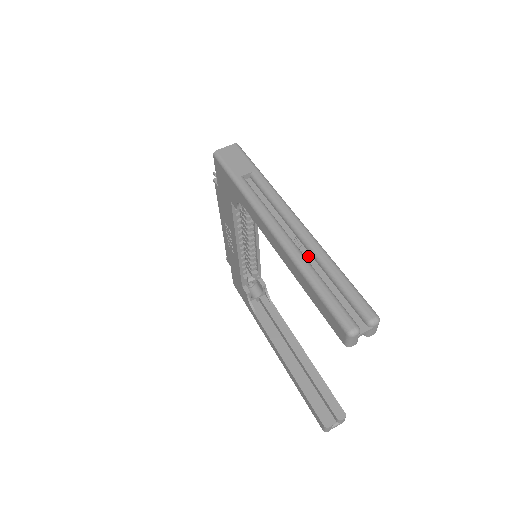
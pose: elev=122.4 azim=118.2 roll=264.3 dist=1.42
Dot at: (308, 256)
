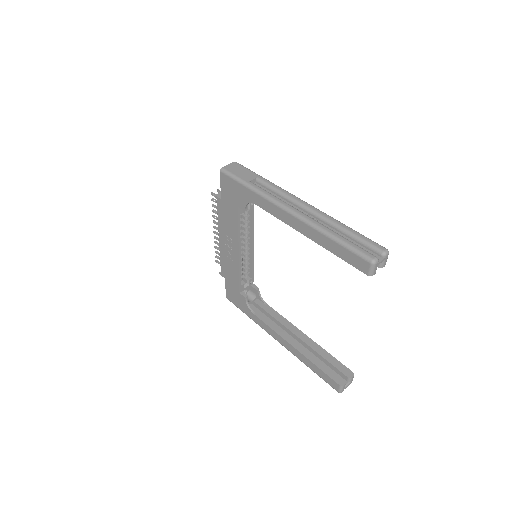
Dot at: occluded
